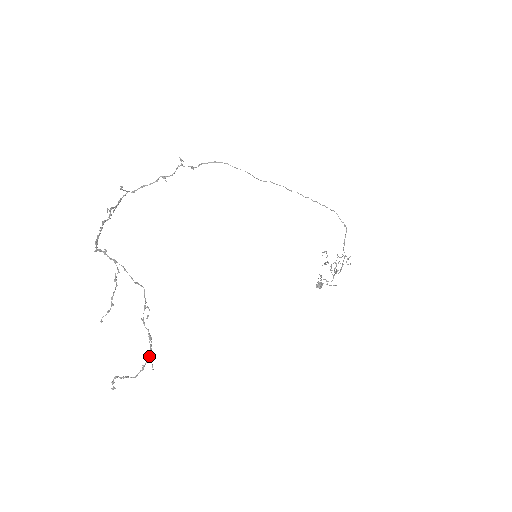
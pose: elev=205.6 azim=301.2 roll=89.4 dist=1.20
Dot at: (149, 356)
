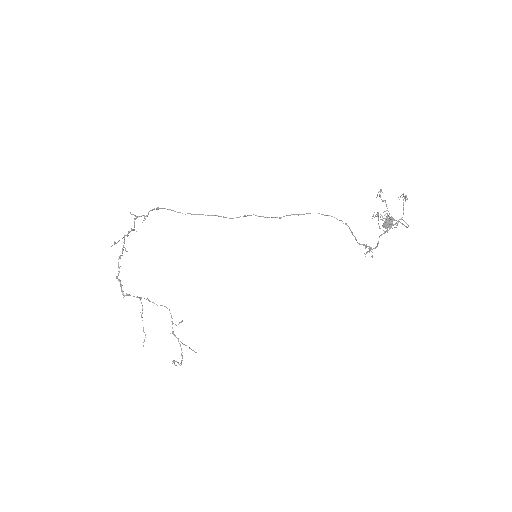
Dot at: occluded
